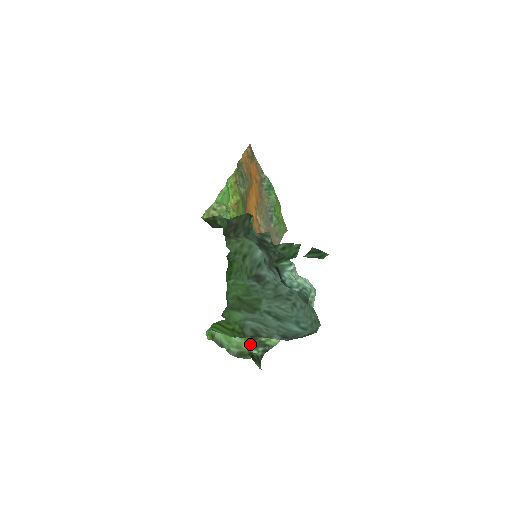
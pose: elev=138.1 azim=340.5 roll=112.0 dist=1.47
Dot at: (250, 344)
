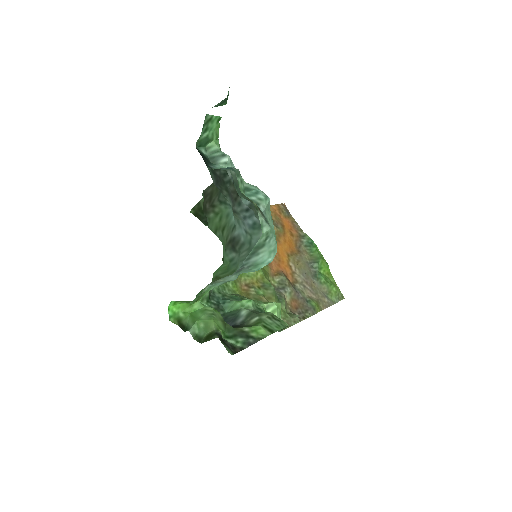
Dot at: (227, 332)
